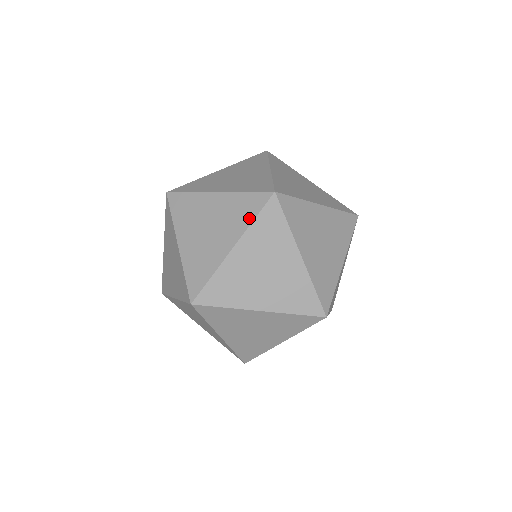
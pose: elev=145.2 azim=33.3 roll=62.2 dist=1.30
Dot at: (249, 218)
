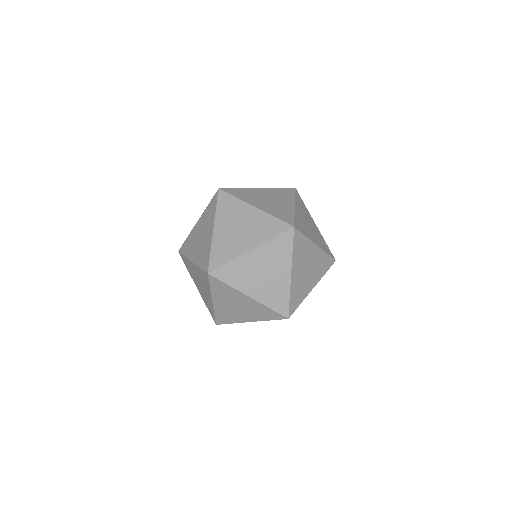
Dot at: (208, 286)
